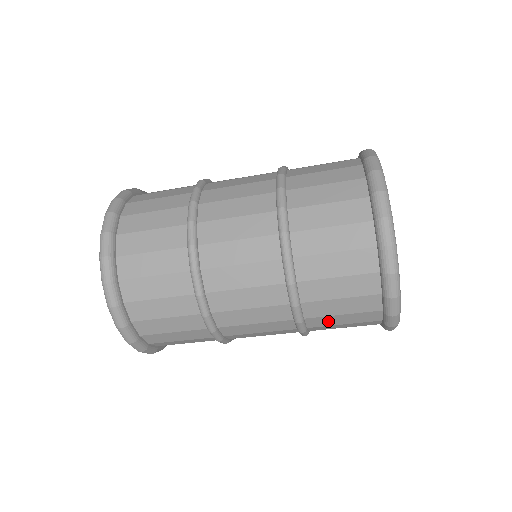
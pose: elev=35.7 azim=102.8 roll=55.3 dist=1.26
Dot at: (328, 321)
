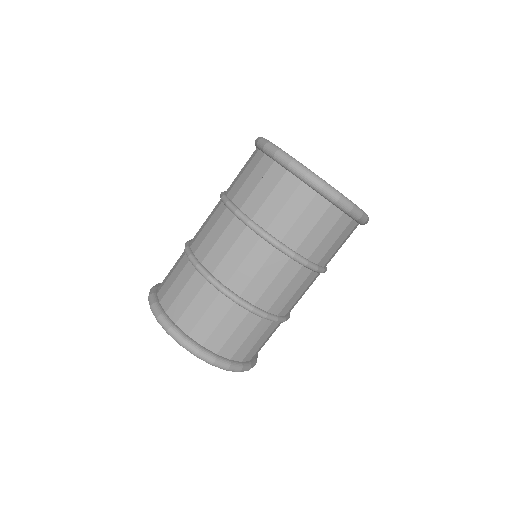
Dot at: (284, 222)
